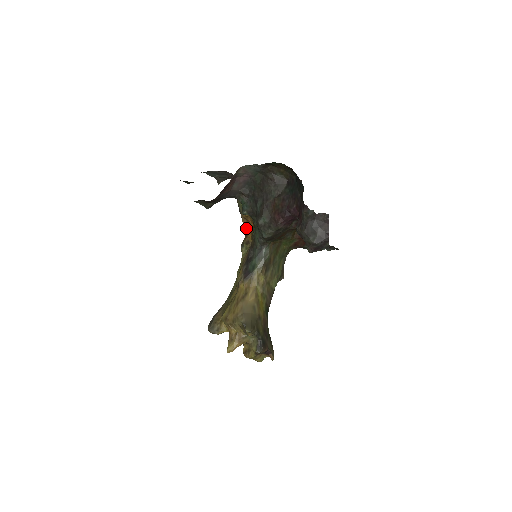
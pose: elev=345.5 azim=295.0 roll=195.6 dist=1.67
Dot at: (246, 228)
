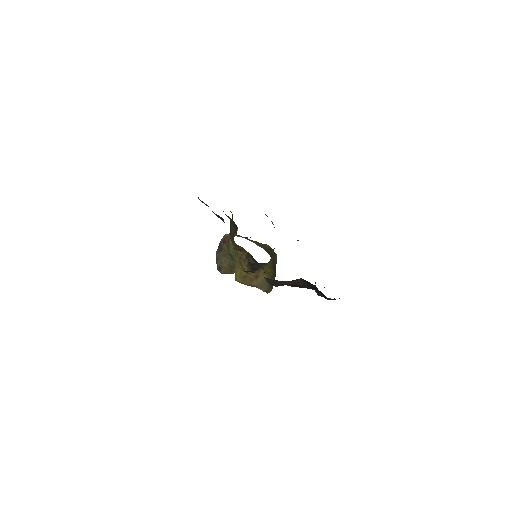
Dot at: occluded
